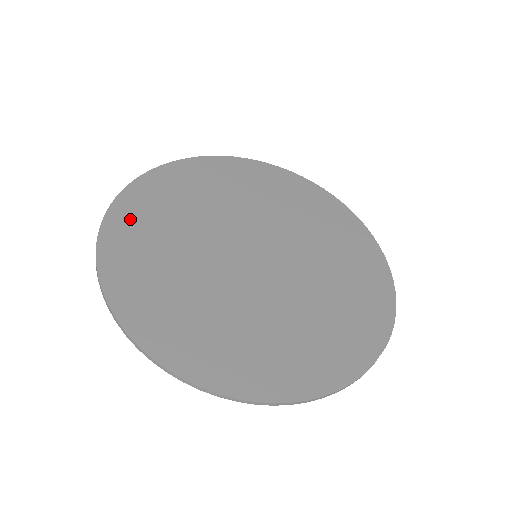
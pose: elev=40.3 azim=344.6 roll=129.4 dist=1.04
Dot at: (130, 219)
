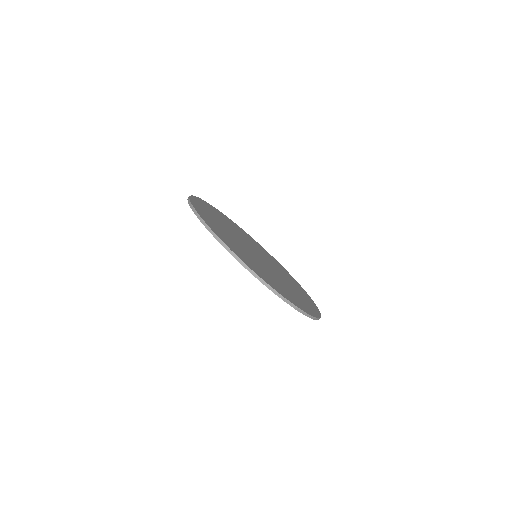
Dot at: (213, 209)
